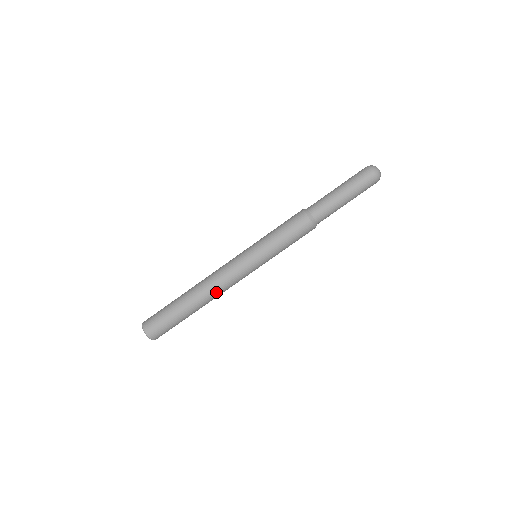
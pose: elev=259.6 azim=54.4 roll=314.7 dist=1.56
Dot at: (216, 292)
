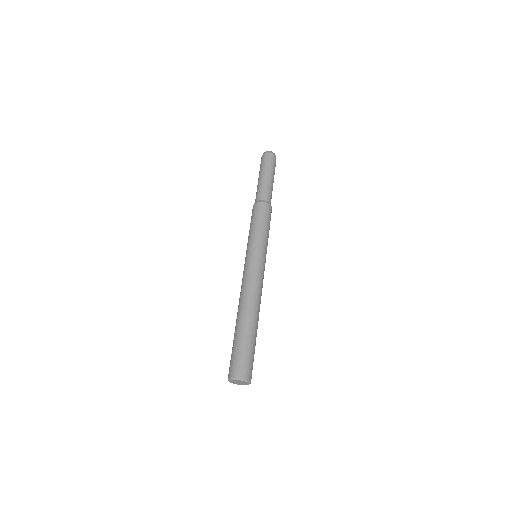
Dot at: (245, 296)
